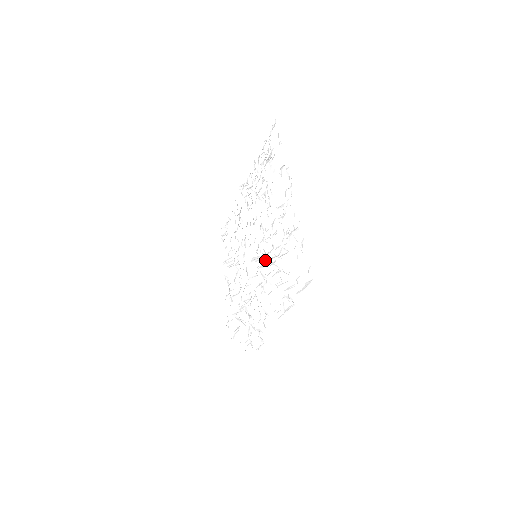
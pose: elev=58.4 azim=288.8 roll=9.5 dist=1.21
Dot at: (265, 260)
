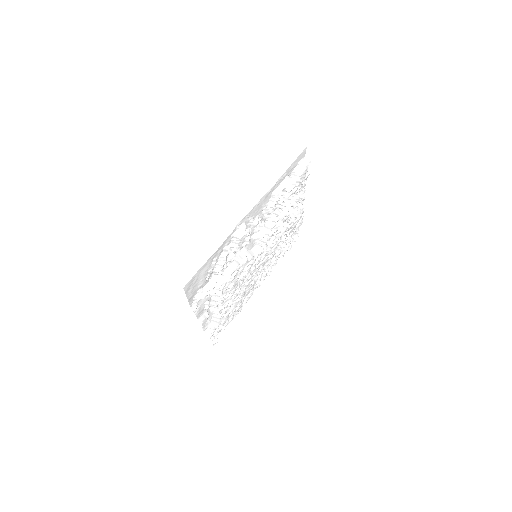
Dot at: (267, 233)
